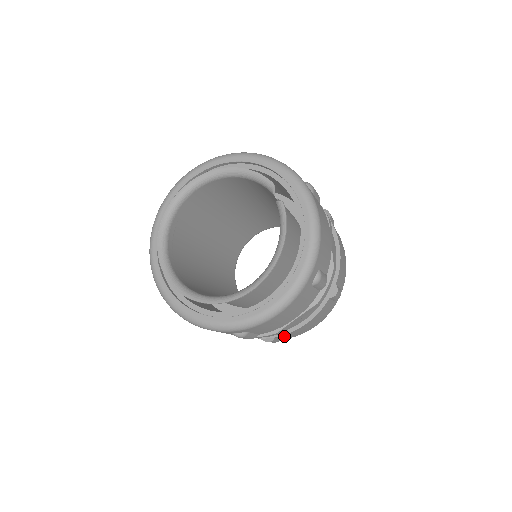
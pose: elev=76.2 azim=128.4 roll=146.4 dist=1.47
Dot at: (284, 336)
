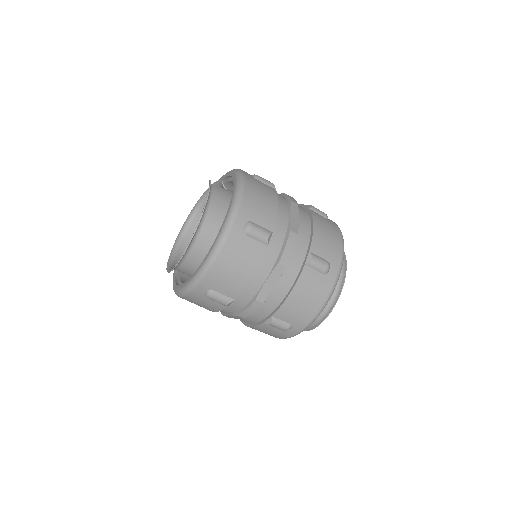
Dot at: (284, 316)
